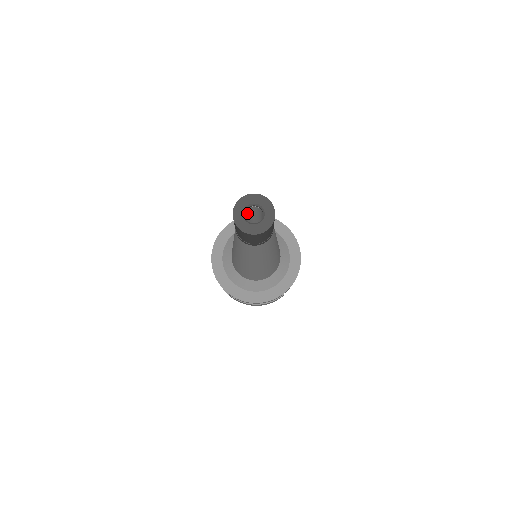
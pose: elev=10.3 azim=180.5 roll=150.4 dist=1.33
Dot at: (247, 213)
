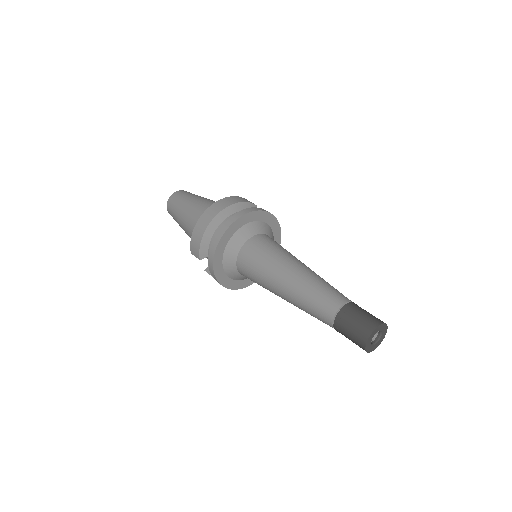
Dot at: occluded
